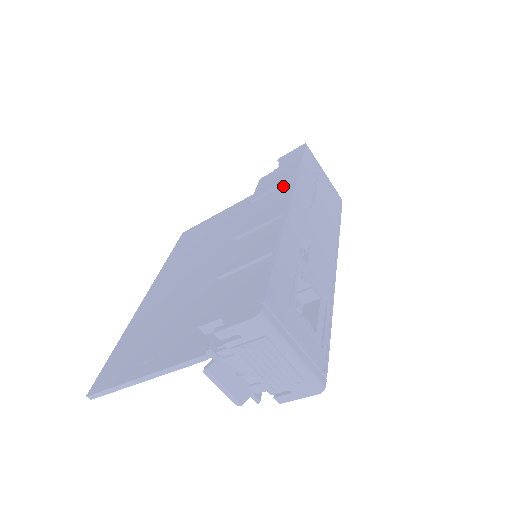
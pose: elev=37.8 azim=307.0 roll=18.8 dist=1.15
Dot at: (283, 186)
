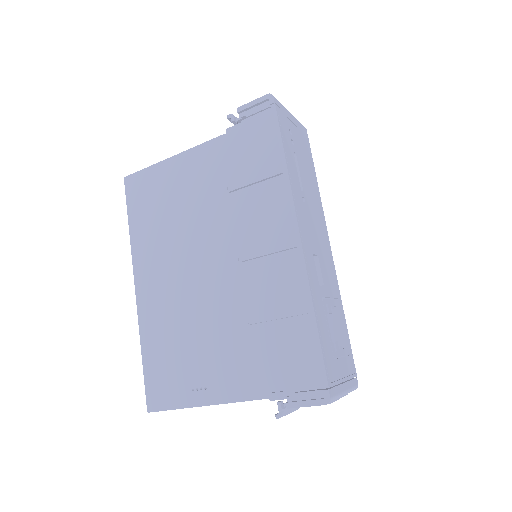
Dot at: (269, 180)
